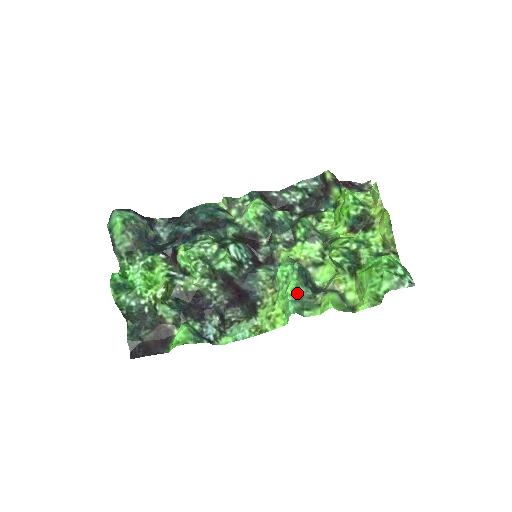
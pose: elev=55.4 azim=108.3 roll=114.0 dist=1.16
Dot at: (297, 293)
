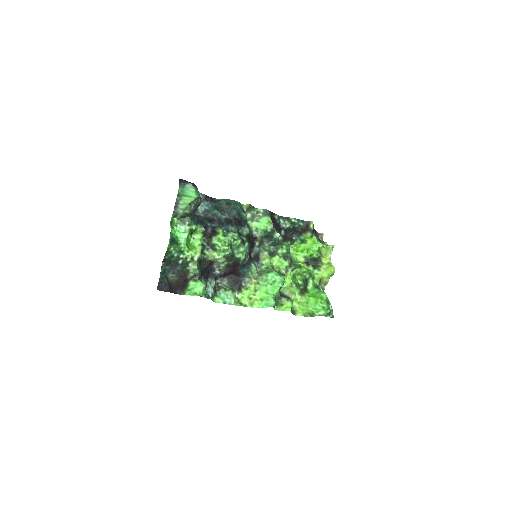
Dot at: (276, 295)
